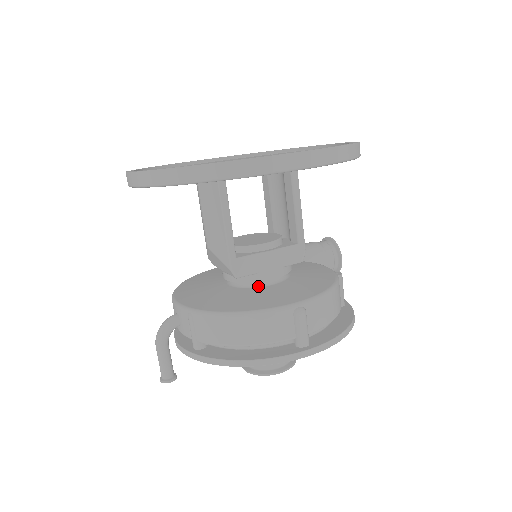
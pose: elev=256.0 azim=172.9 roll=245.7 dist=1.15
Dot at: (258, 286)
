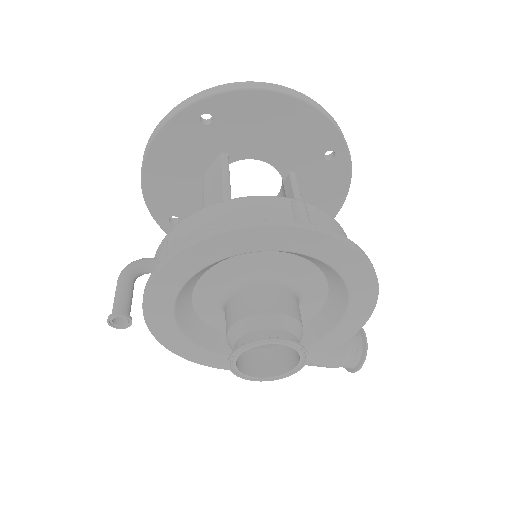
Dot at: occluded
